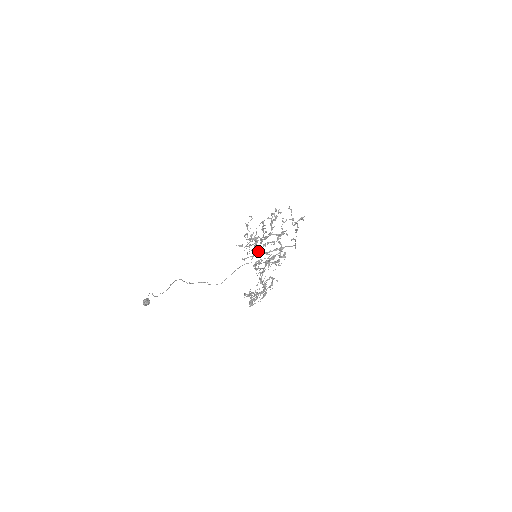
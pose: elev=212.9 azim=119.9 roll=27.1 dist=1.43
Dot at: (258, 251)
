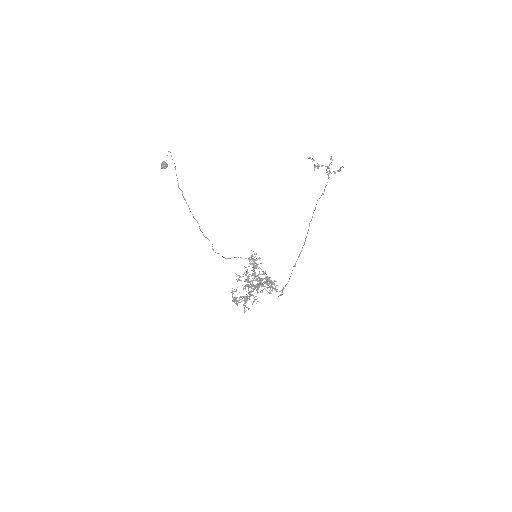
Dot at: (252, 280)
